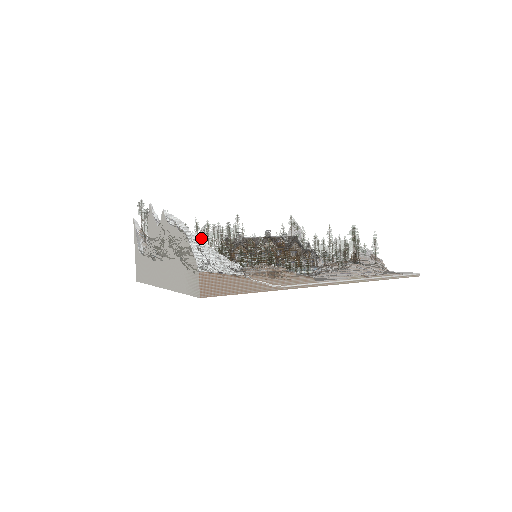
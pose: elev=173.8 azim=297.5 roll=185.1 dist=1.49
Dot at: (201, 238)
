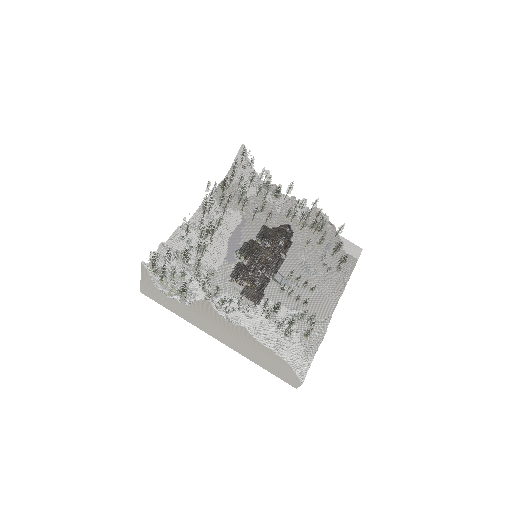
Dot at: (289, 351)
